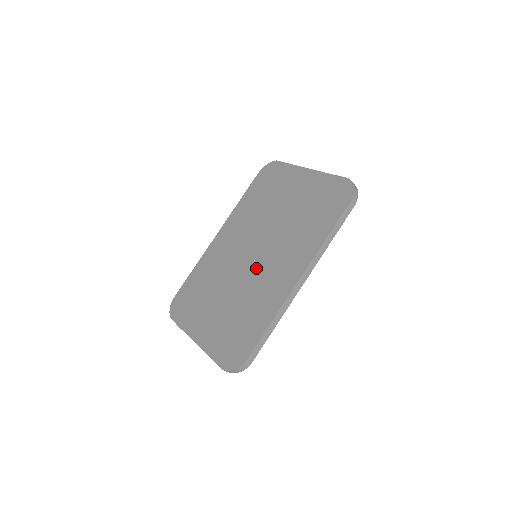
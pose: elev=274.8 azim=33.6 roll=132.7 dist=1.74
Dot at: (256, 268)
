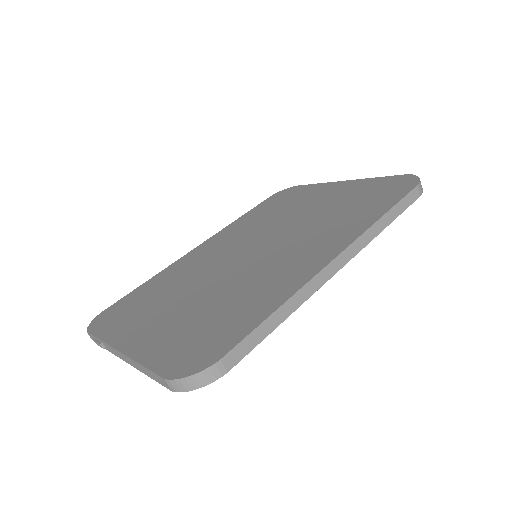
Dot at: (256, 261)
